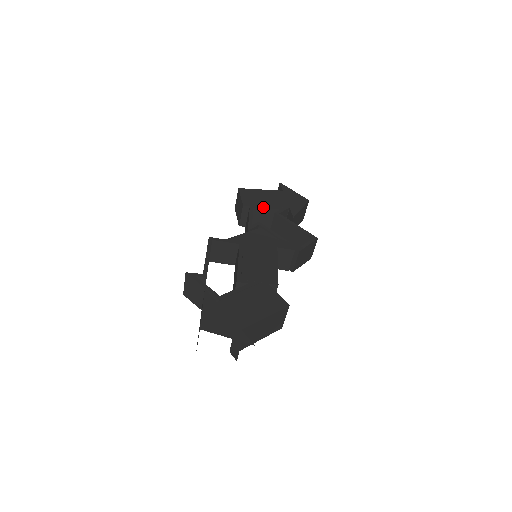
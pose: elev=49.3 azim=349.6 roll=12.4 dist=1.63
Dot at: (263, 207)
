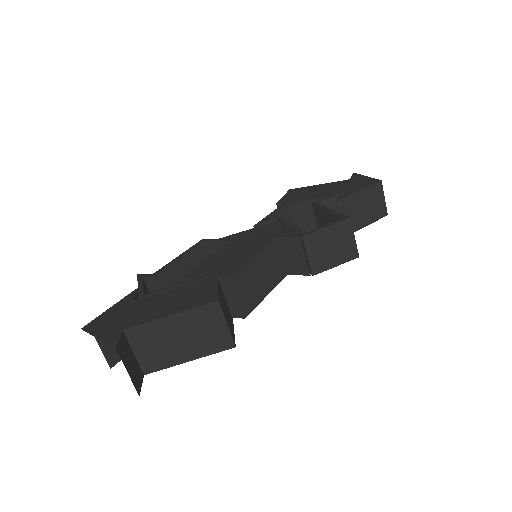
Dot at: (301, 200)
